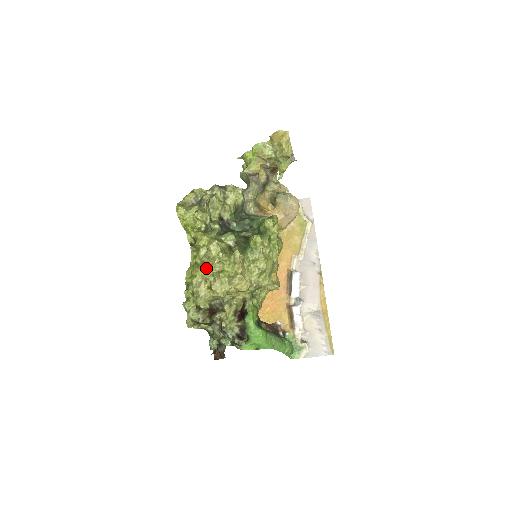
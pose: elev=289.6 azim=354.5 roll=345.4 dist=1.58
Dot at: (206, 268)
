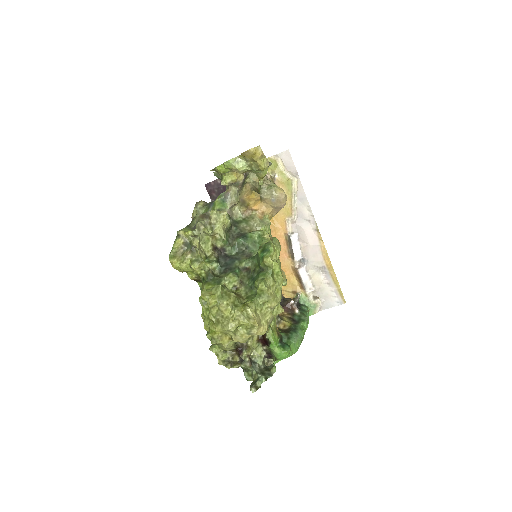
Dot at: (223, 327)
